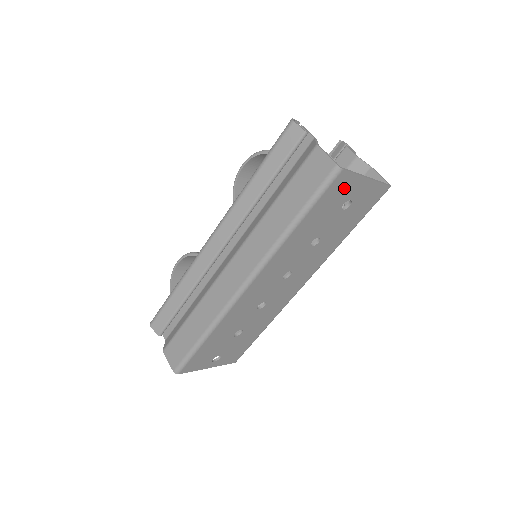
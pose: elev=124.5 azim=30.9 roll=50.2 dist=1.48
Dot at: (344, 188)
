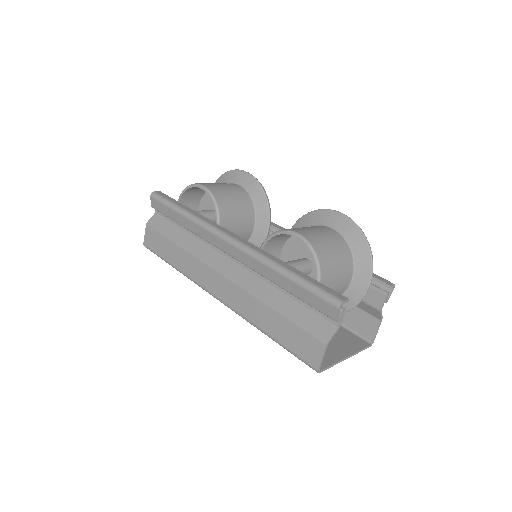
Dot at: occluded
